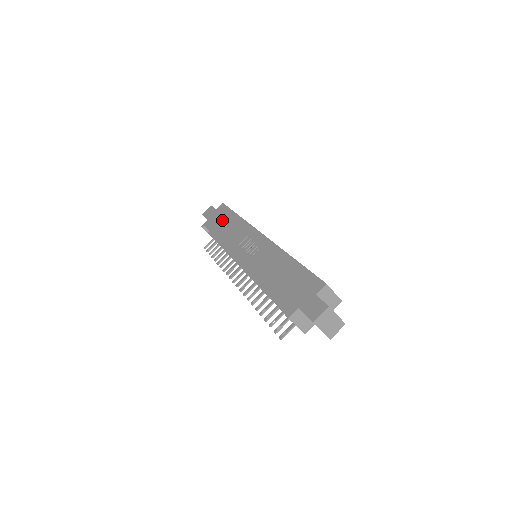
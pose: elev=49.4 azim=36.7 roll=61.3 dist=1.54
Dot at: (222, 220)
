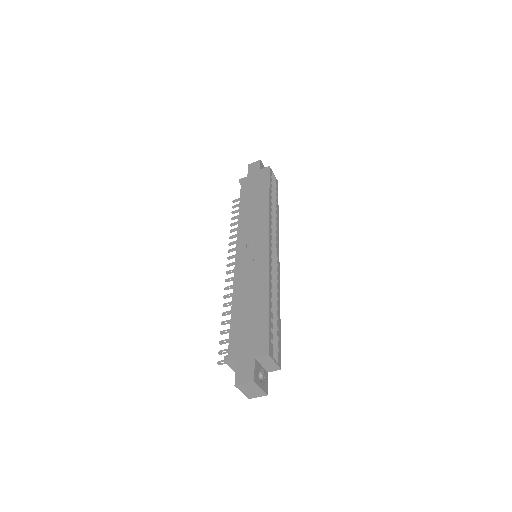
Dot at: (255, 189)
